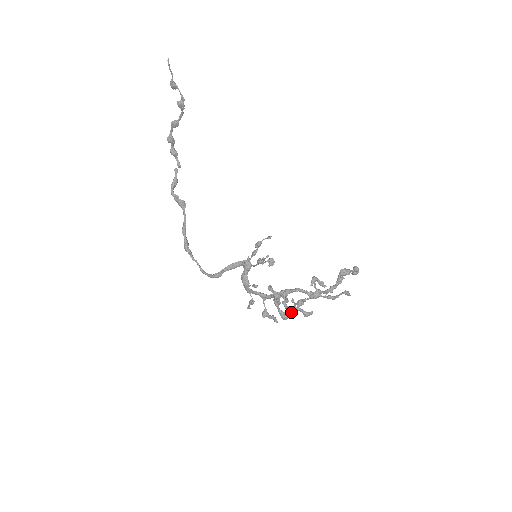
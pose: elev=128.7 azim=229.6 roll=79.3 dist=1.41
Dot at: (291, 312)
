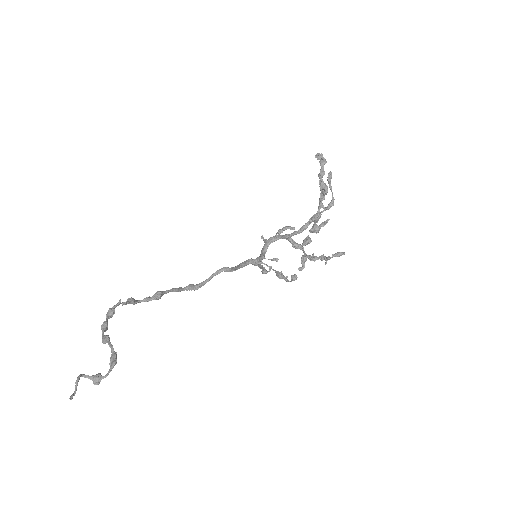
Dot at: (324, 256)
